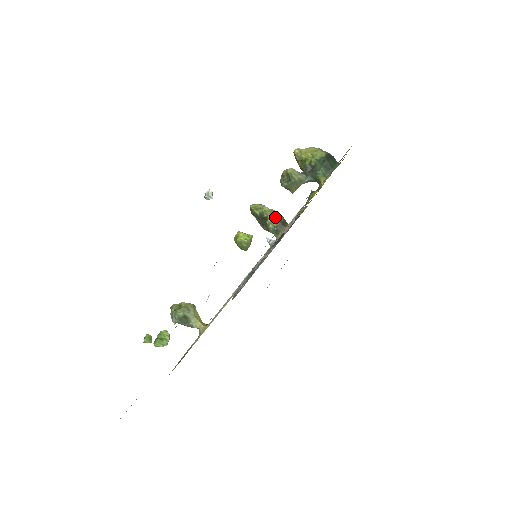
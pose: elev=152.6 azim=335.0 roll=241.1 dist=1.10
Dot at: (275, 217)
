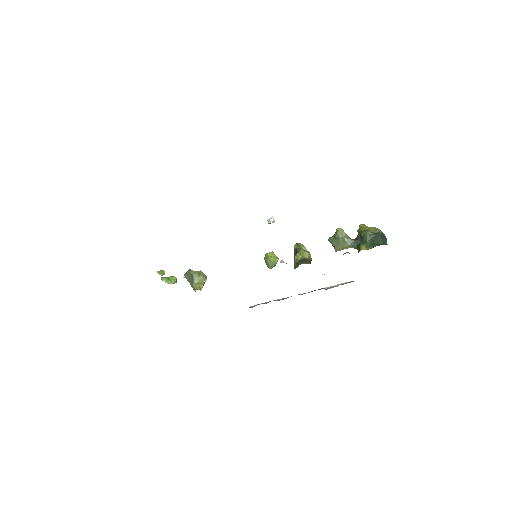
Dot at: (304, 255)
